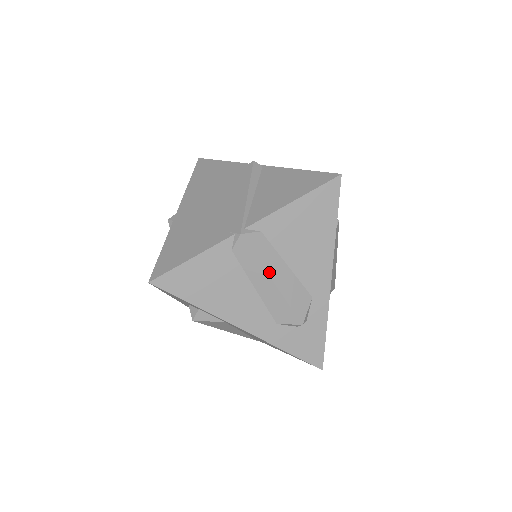
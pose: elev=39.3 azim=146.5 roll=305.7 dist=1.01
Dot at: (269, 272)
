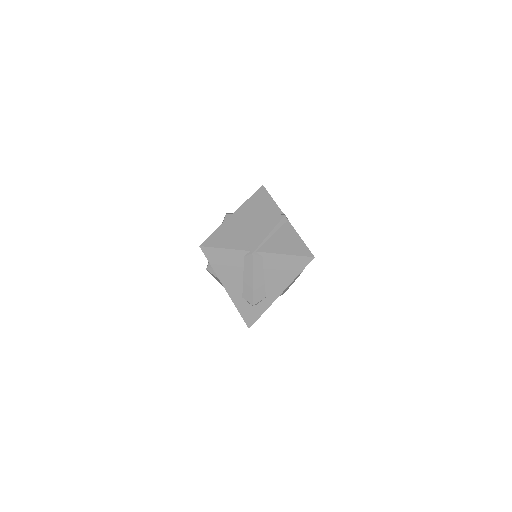
Dot at: (254, 276)
